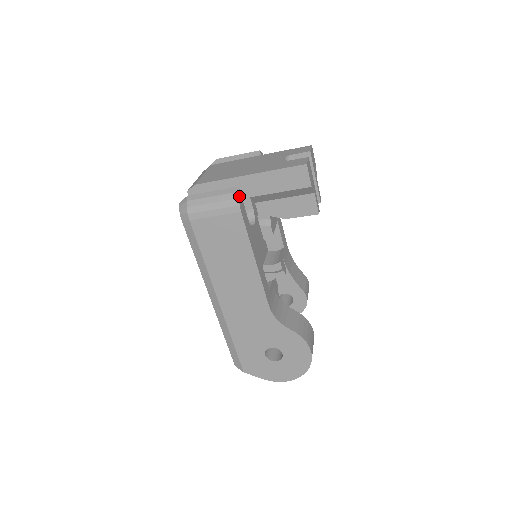
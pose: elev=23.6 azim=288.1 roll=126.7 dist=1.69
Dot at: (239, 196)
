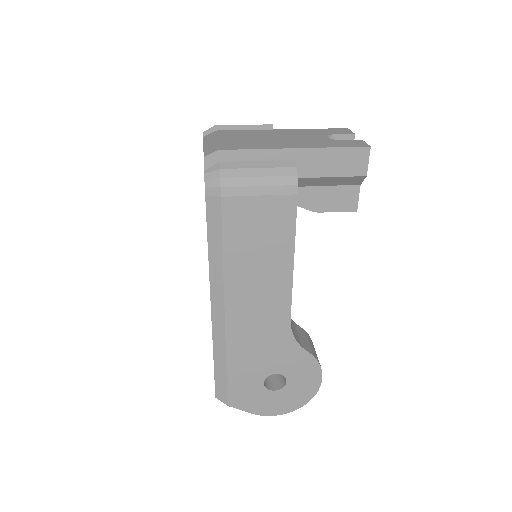
Dot at: (296, 173)
